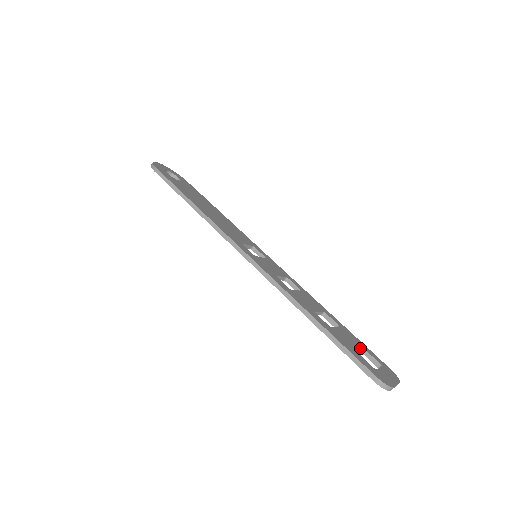
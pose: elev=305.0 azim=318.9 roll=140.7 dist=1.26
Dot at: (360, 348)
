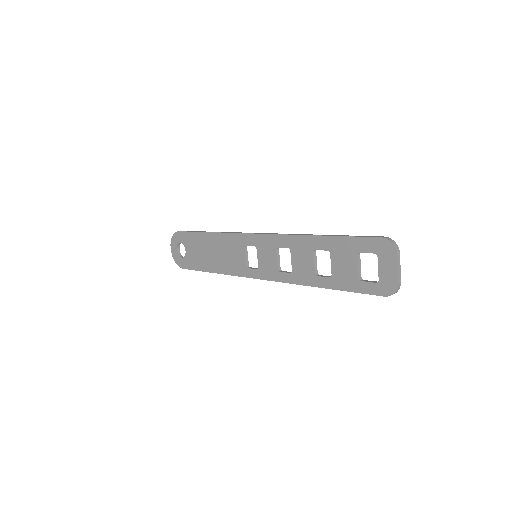
Dot at: (358, 270)
